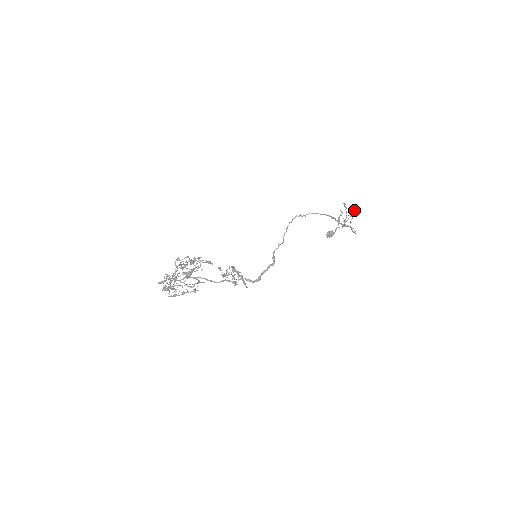
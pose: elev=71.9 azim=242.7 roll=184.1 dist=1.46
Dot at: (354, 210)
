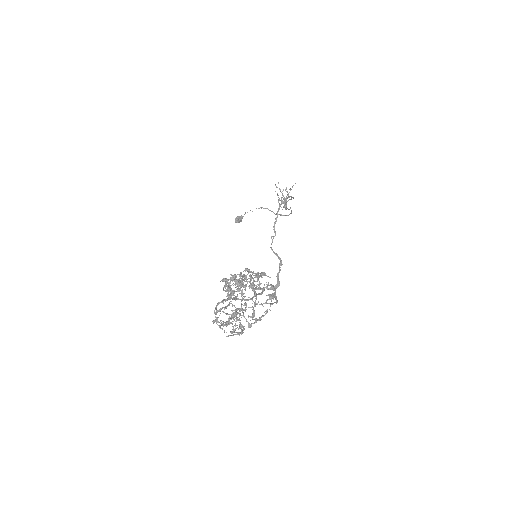
Dot at: (290, 190)
